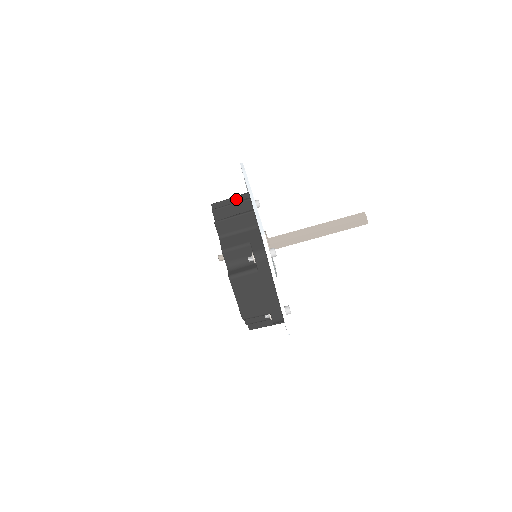
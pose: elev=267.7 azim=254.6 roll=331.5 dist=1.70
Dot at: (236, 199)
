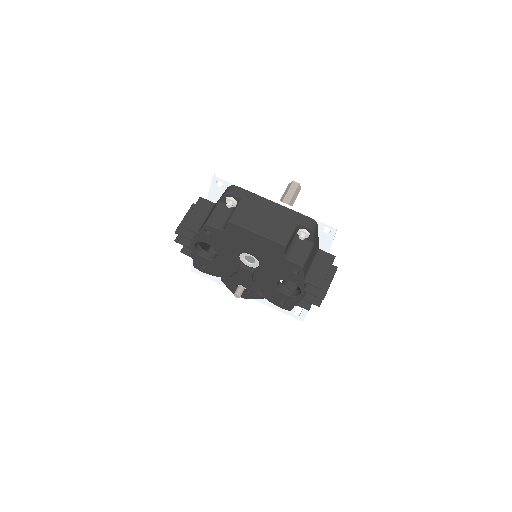
Dot at: occluded
